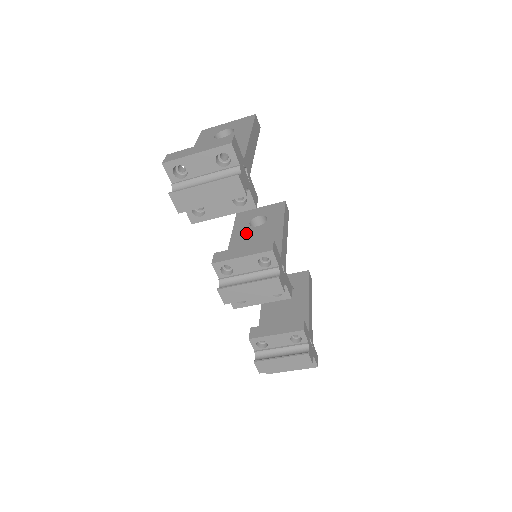
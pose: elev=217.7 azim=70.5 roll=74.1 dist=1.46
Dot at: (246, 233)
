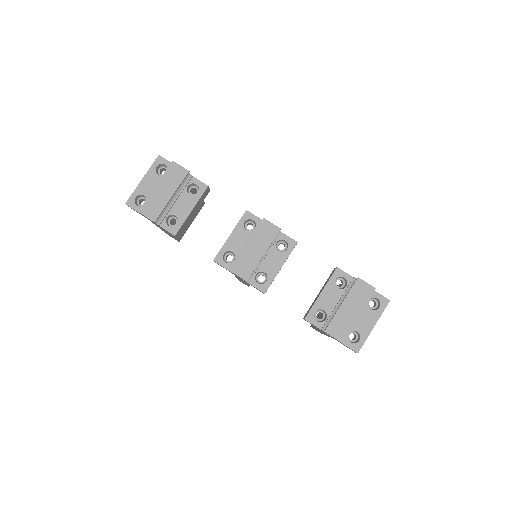
Dot at: occluded
